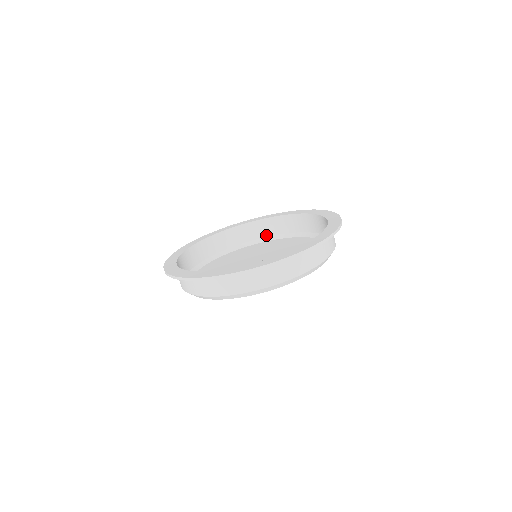
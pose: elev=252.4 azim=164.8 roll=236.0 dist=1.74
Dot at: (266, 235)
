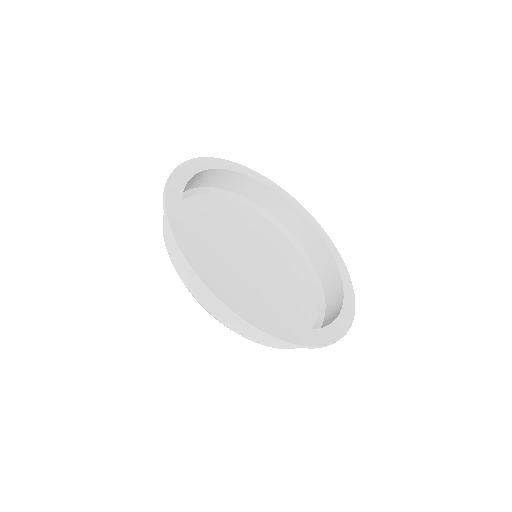
Dot at: (234, 190)
